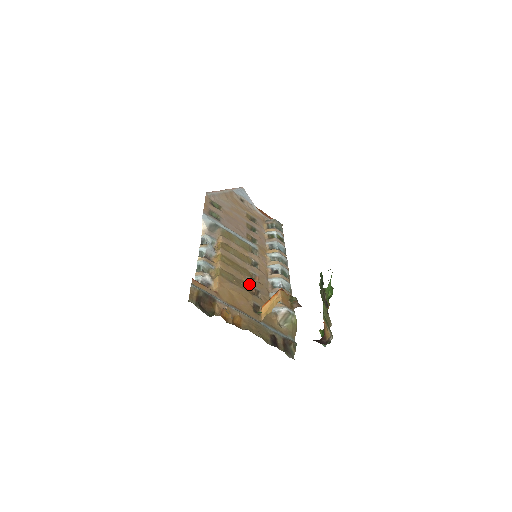
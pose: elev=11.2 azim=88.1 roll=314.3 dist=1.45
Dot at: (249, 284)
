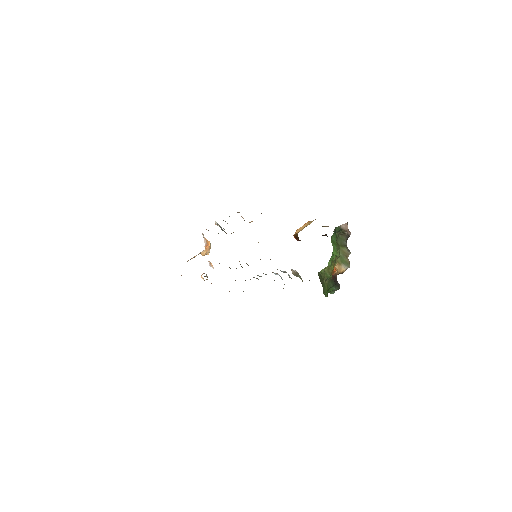
Dot at: occluded
